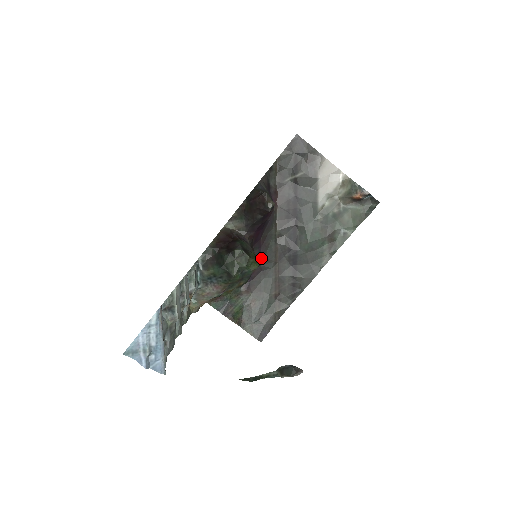
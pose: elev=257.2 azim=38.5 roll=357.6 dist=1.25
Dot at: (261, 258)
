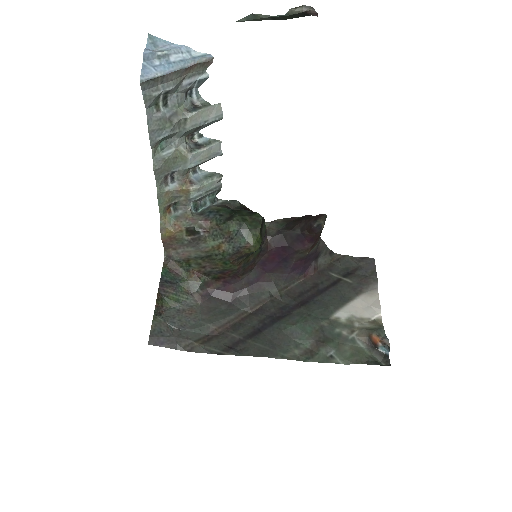
Dot at: (245, 290)
